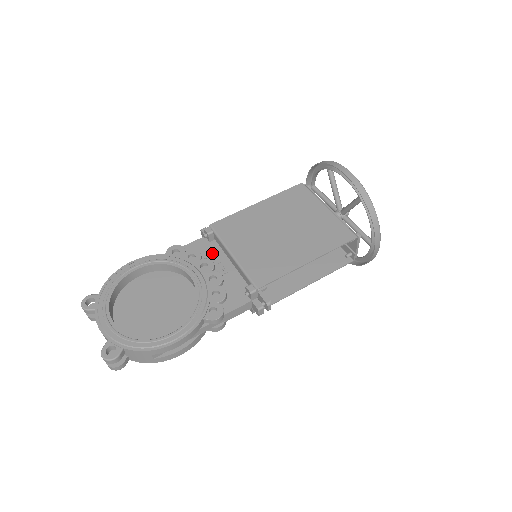
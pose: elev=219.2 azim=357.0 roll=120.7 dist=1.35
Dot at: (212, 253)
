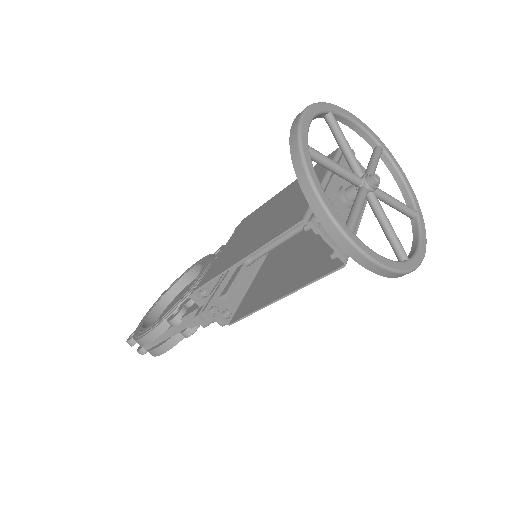
Dot at: occluded
